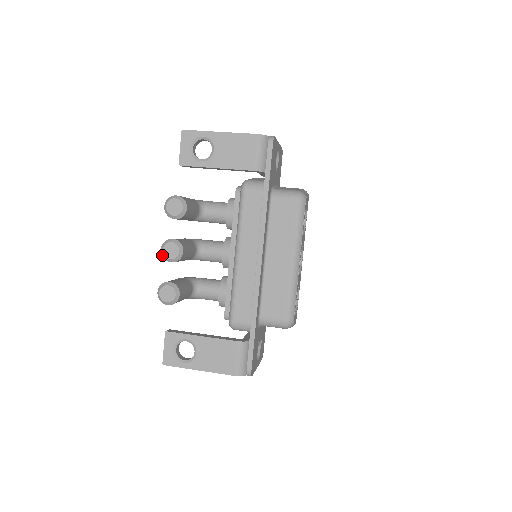
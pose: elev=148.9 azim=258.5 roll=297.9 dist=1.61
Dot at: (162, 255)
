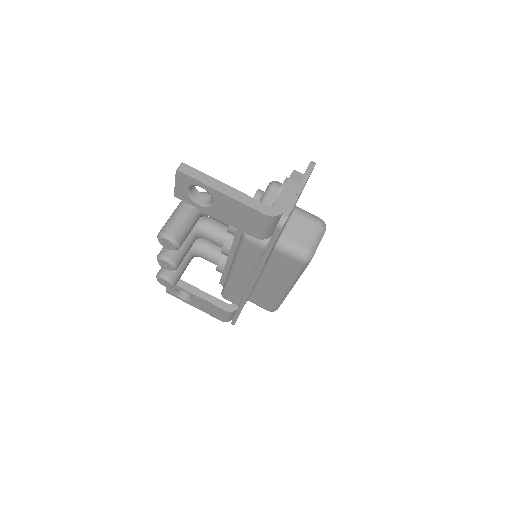
Dot at: (158, 262)
